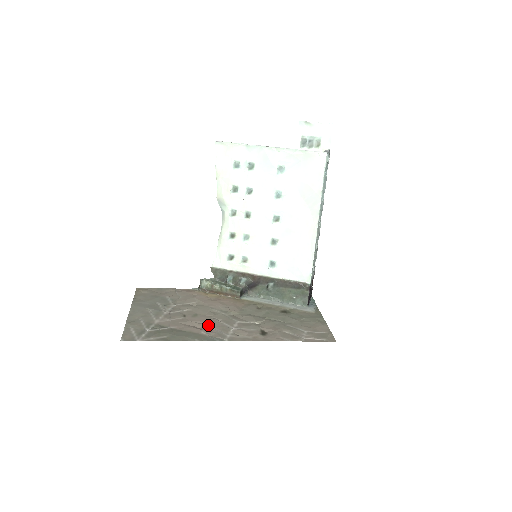
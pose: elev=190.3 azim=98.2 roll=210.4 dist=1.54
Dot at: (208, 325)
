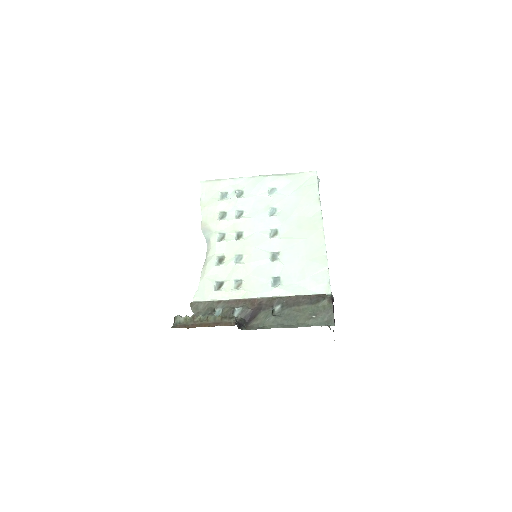
Dot at: occluded
